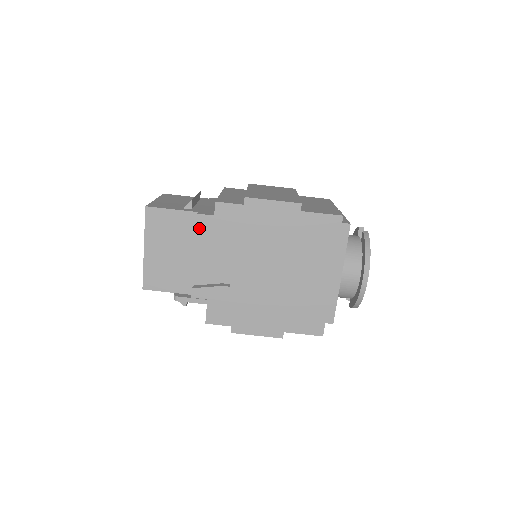
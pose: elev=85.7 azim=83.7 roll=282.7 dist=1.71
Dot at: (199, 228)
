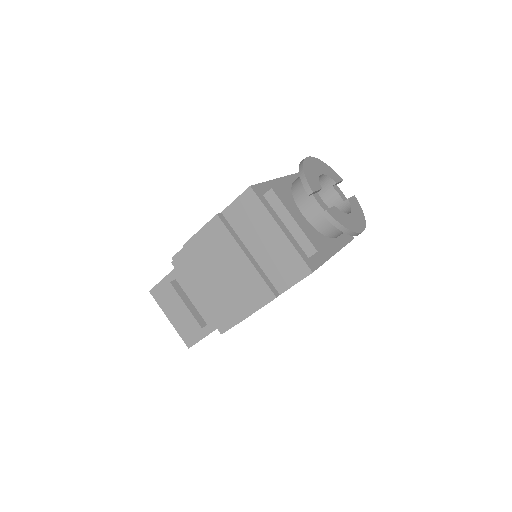
Dot at: occluded
